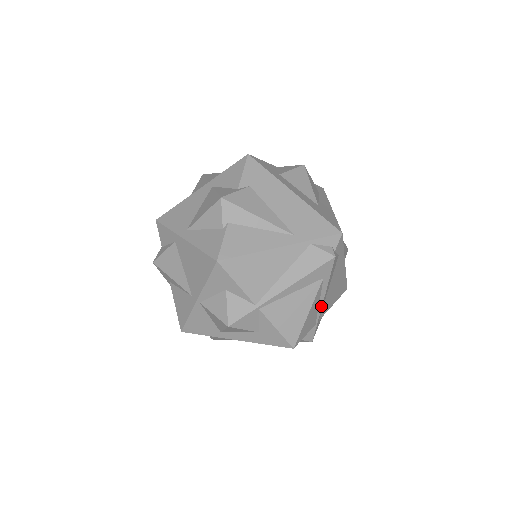
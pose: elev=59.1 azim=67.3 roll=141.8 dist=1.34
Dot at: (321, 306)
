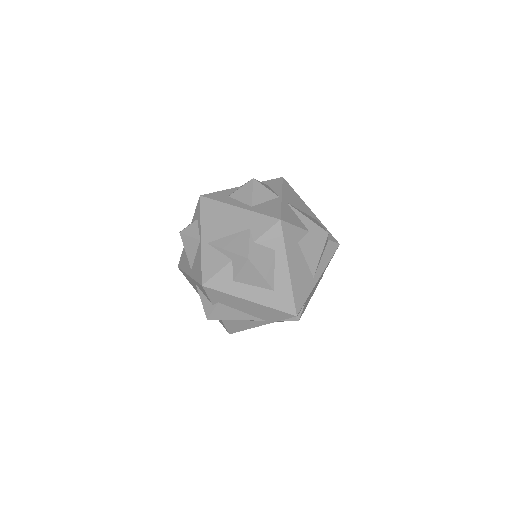
Dot at: (312, 295)
